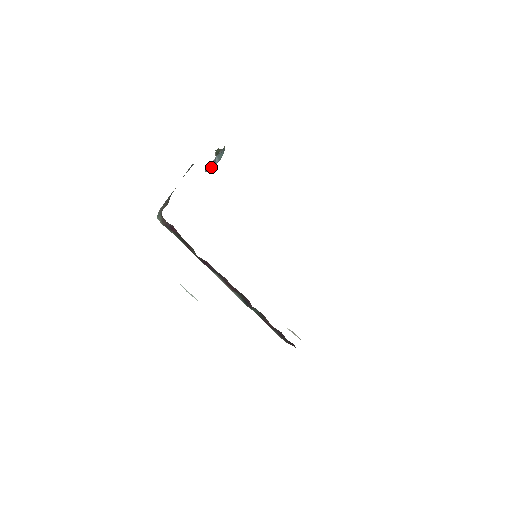
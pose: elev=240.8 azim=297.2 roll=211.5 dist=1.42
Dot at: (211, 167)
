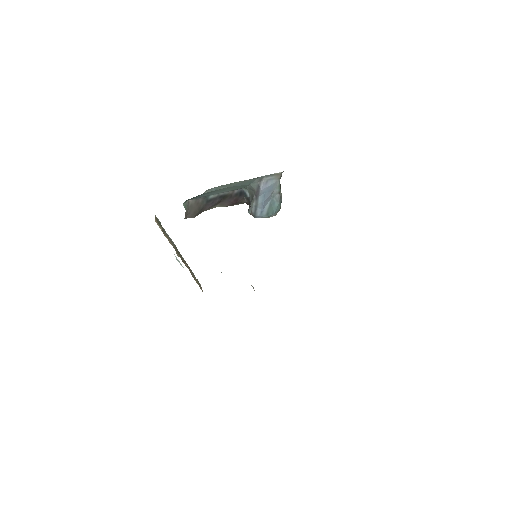
Dot at: (257, 208)
